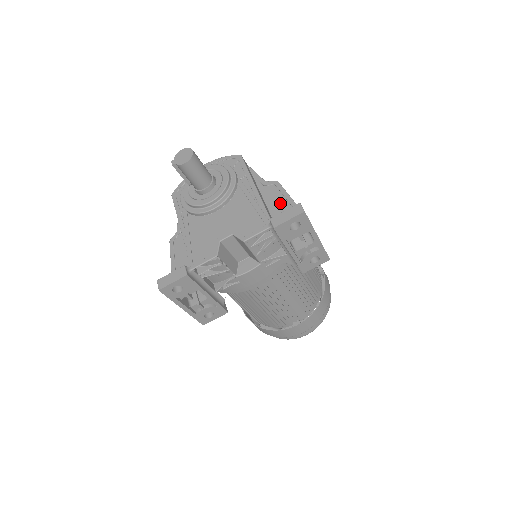
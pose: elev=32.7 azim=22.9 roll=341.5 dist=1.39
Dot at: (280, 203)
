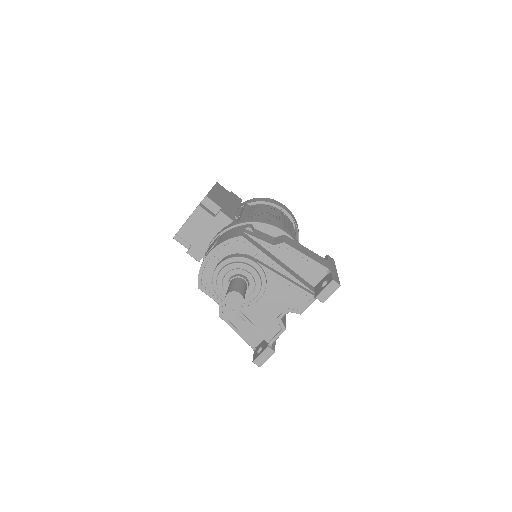
Dot at: (298, 261)
